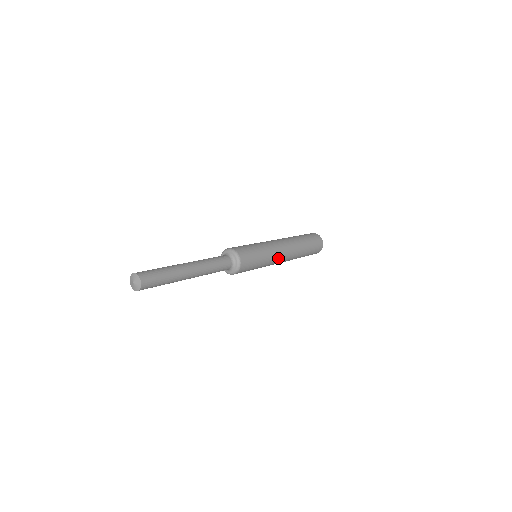
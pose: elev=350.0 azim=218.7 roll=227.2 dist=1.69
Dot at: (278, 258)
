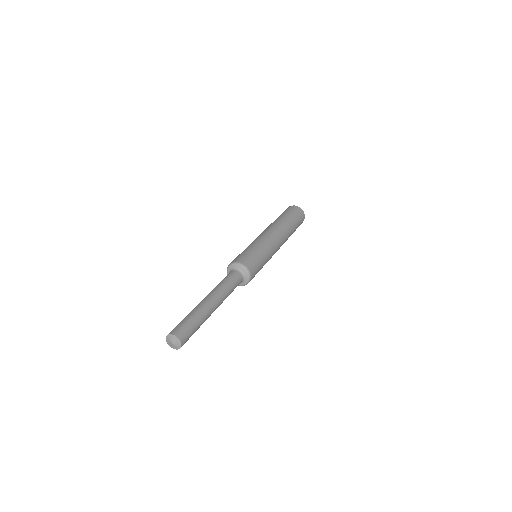
Dot at: (275, 252)
